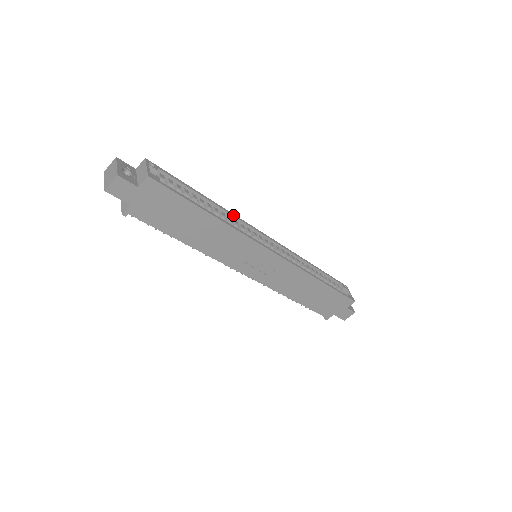
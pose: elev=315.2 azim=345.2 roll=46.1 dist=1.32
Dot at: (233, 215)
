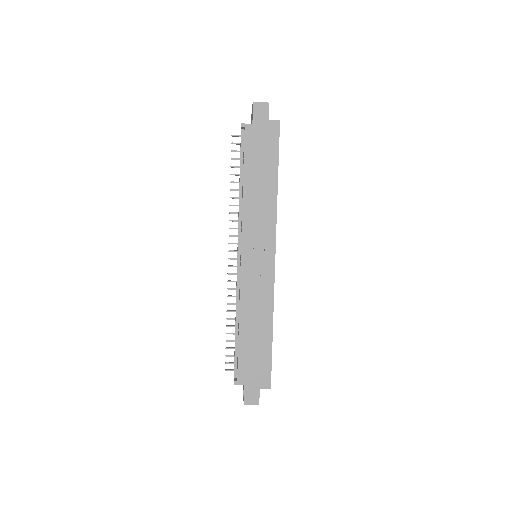
Dot at: occluded
